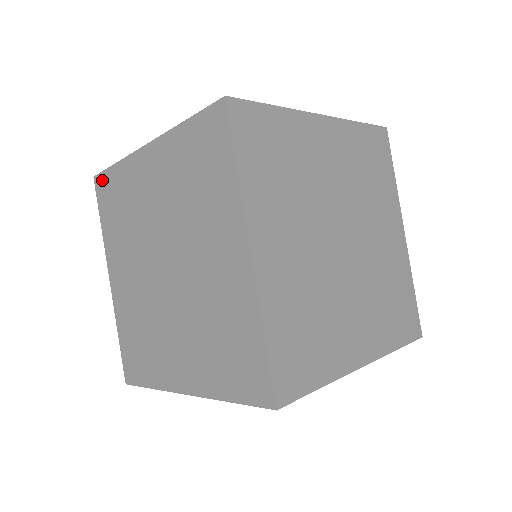
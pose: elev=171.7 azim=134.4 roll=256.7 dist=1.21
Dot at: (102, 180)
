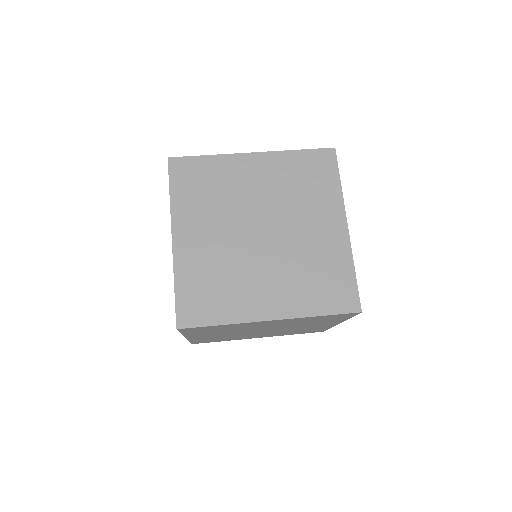
Dot at: occluded
